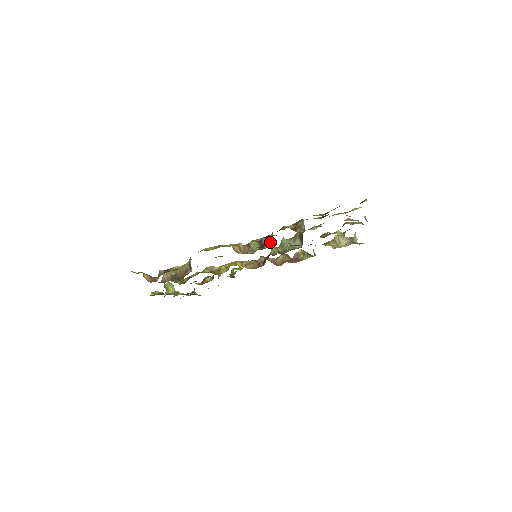
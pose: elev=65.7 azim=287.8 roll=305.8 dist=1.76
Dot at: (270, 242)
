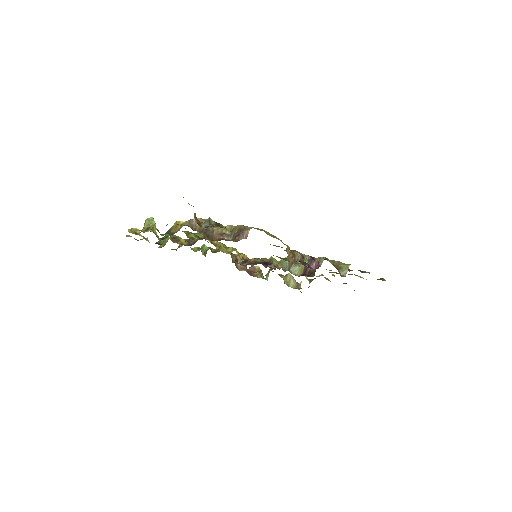
Dot at: (313, 264)
